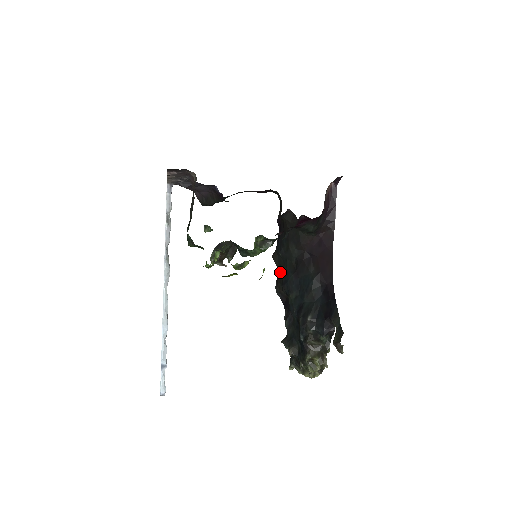
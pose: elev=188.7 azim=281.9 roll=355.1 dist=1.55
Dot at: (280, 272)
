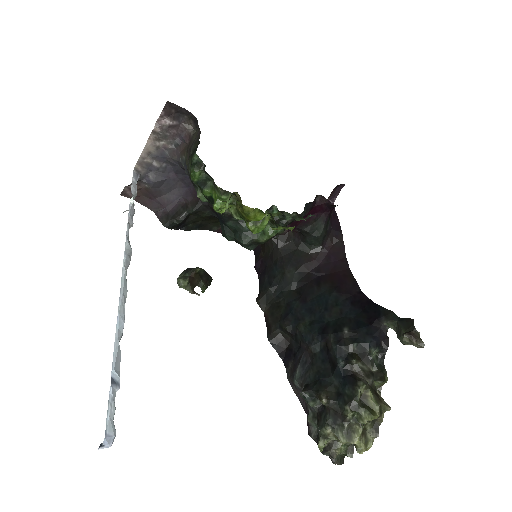
Dot at: (273, 311)
